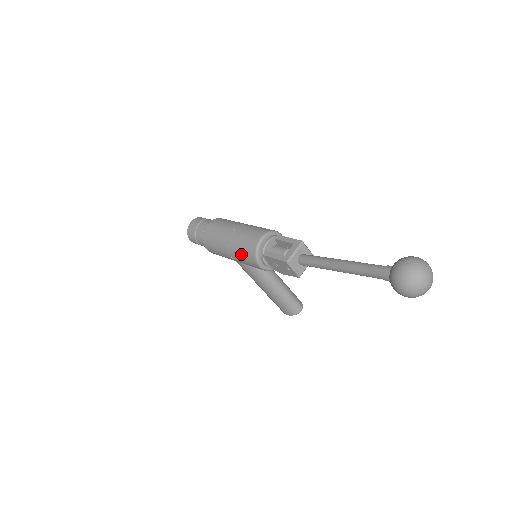
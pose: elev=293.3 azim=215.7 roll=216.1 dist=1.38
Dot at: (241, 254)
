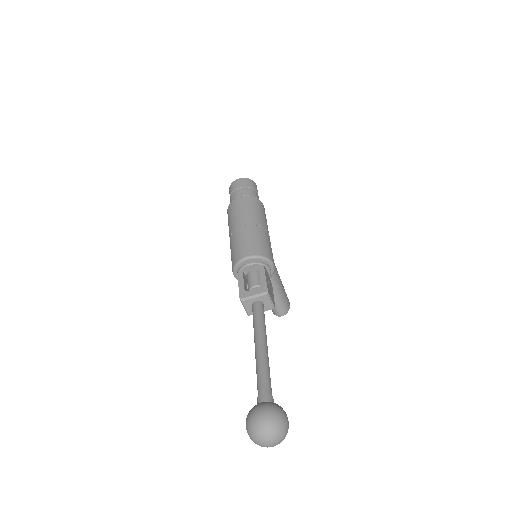
Dot at: (231, 253)
